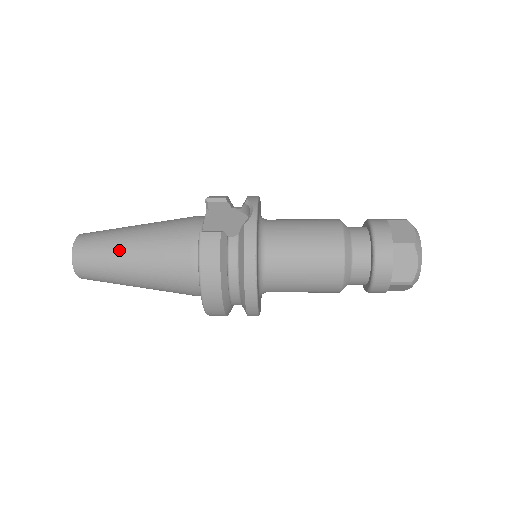
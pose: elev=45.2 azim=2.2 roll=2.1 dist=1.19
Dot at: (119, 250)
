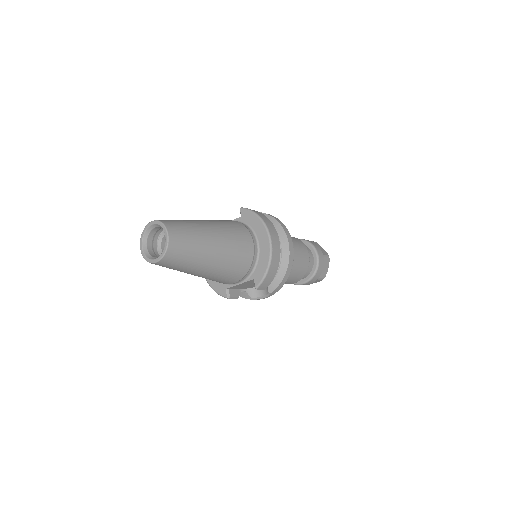
Dot at: (195, 221)
